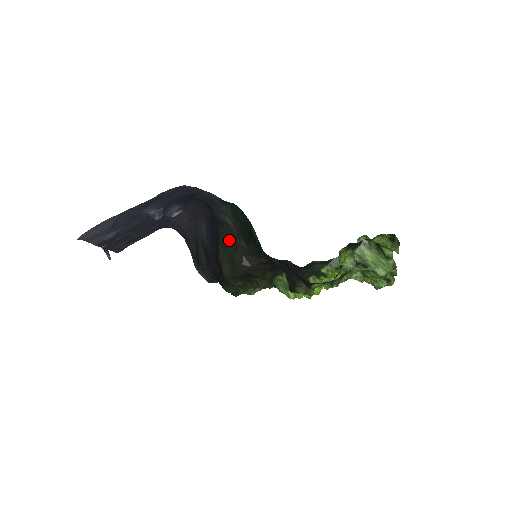
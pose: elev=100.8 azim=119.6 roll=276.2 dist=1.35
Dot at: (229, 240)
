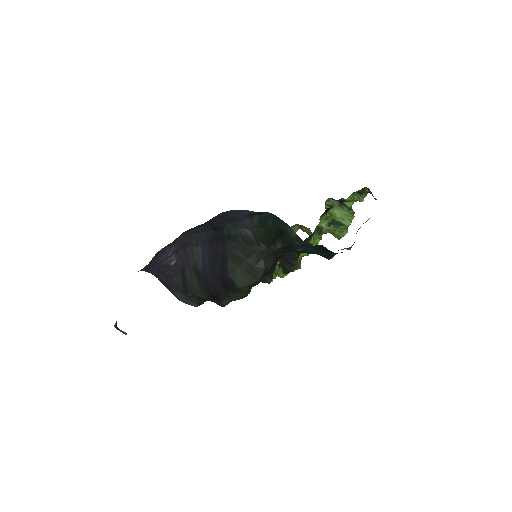
Dot at: (244, 251)
